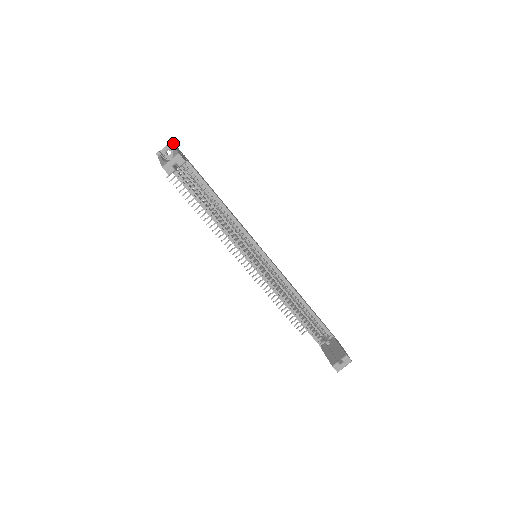
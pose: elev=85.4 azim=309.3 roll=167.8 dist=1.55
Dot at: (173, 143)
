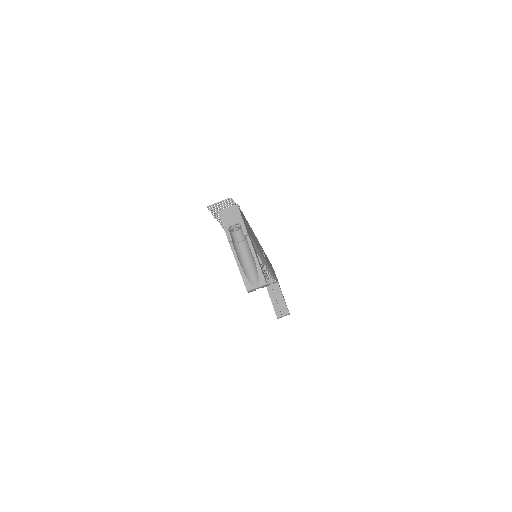
Dot at: (245, 225)
